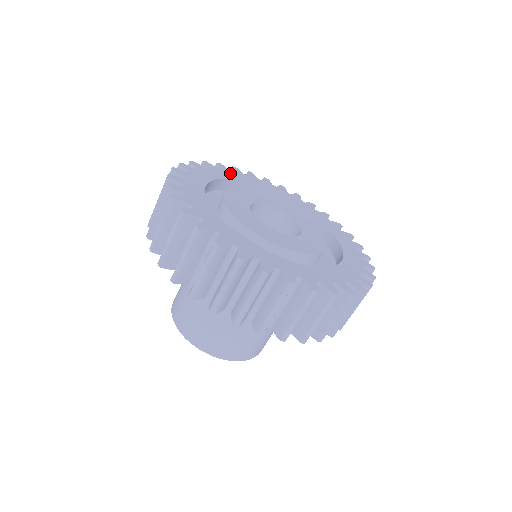
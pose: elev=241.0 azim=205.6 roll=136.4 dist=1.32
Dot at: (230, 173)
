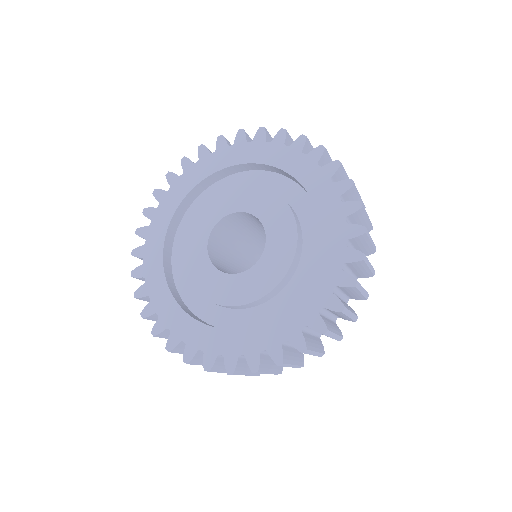
Dot at: (208, 162)
